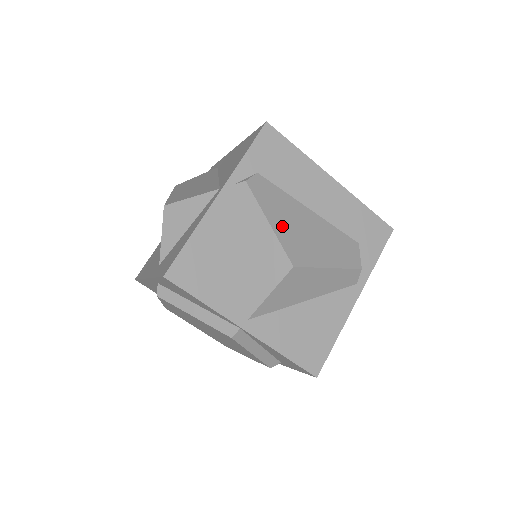
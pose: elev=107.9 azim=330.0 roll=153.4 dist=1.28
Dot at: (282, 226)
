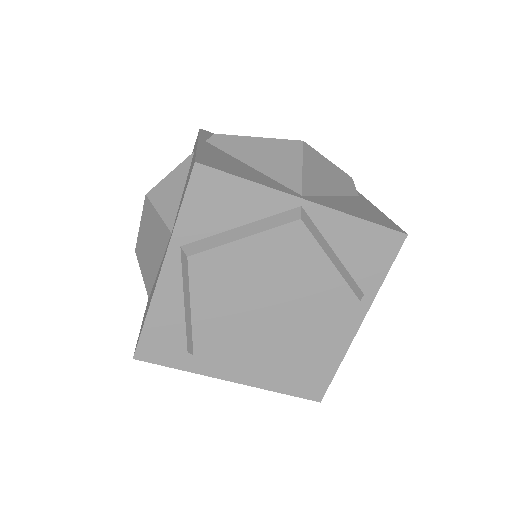
Dot at: occluded
